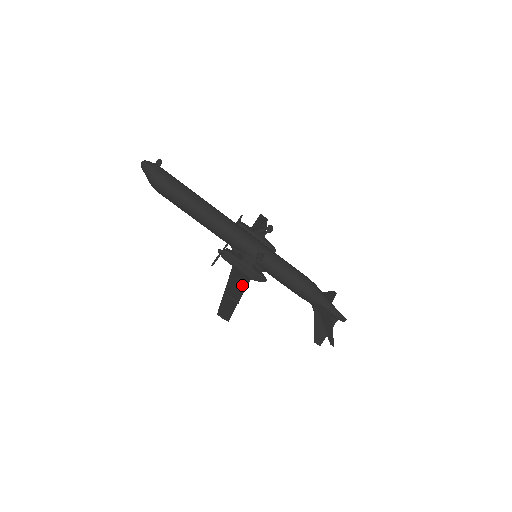
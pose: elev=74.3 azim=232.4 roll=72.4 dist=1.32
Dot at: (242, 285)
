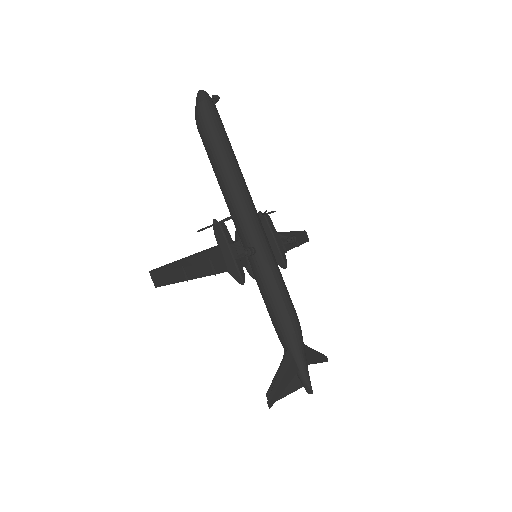
Dot at: (211, 269)
